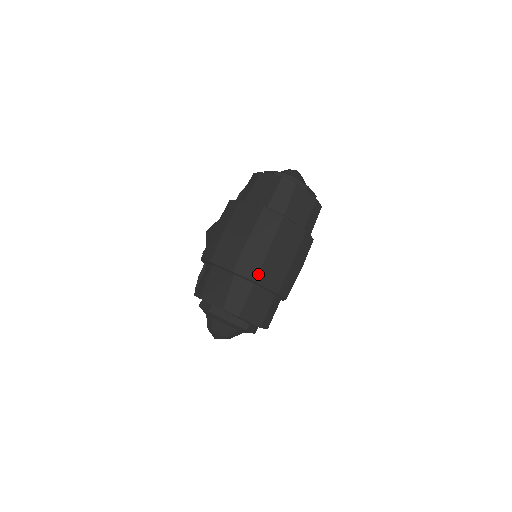
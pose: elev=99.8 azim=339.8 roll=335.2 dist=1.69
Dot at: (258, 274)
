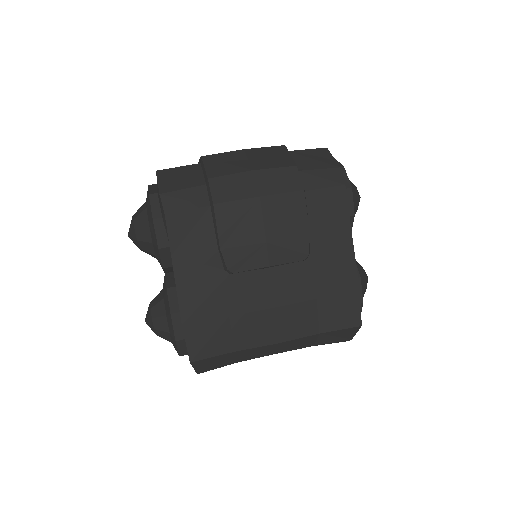
Dot at: (211, 155)
